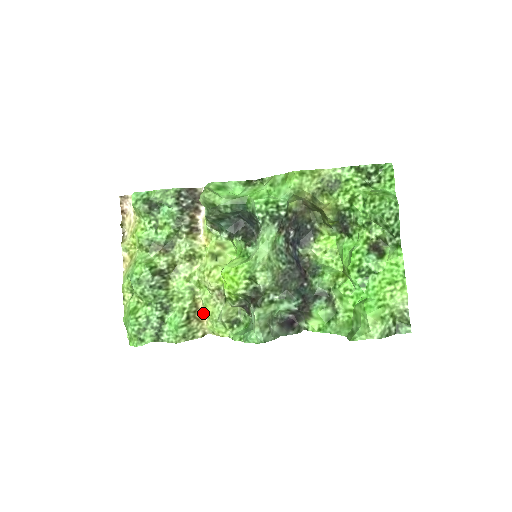
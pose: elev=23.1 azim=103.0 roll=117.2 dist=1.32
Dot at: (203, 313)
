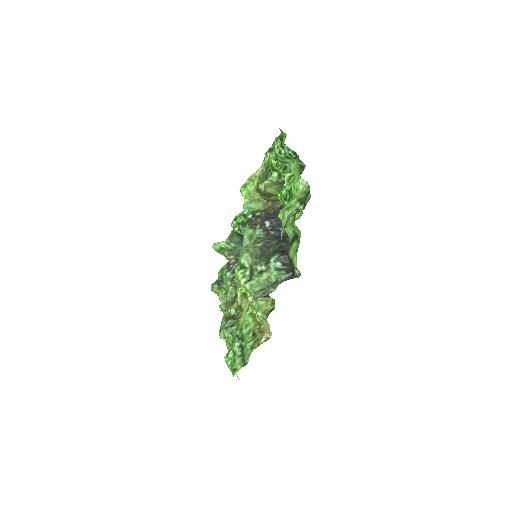
Dot at: occluded
